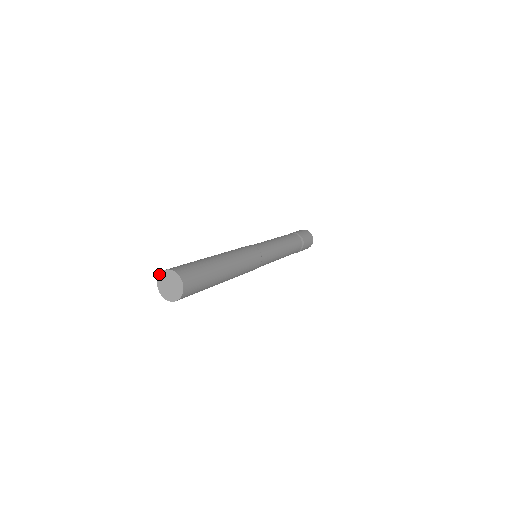
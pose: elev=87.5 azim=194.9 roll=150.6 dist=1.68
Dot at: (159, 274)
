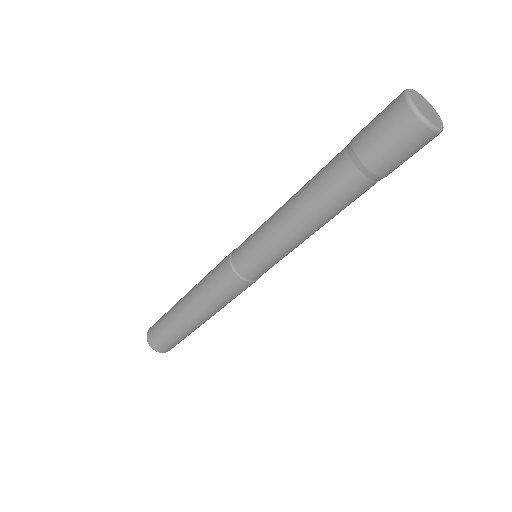
Dot at: (150, 327)
